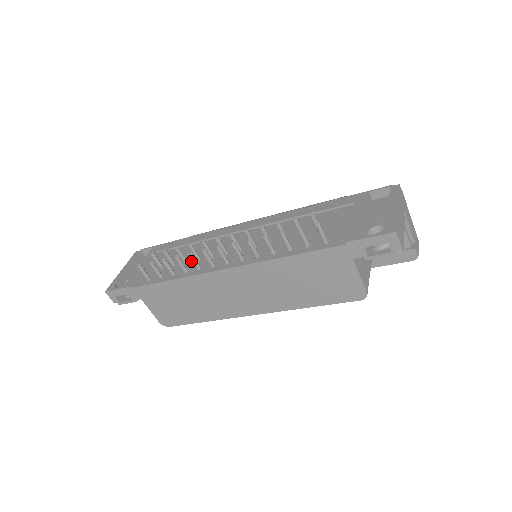
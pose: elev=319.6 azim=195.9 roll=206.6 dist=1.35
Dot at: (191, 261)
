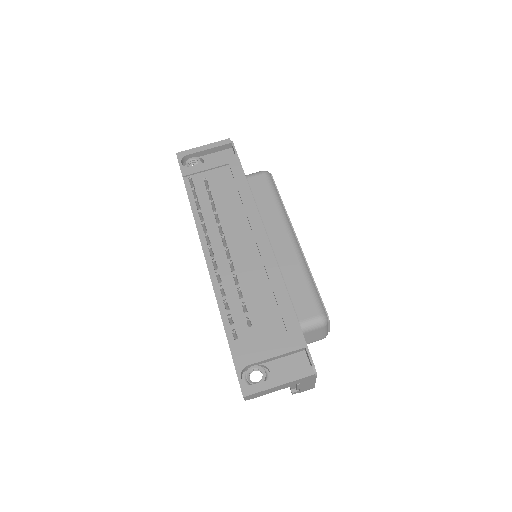
Dot at: occluded
